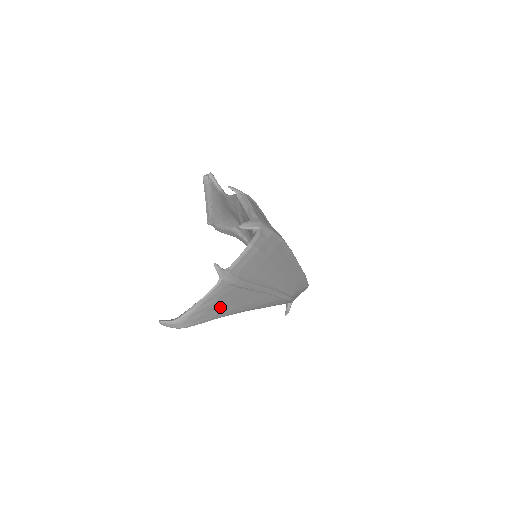
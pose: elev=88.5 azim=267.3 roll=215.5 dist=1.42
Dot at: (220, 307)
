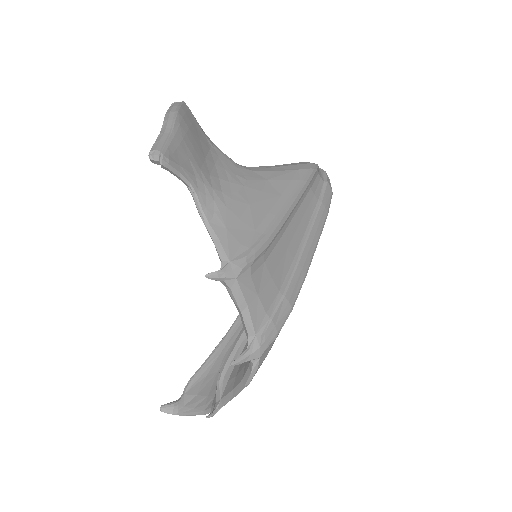
Dot at: occluded
